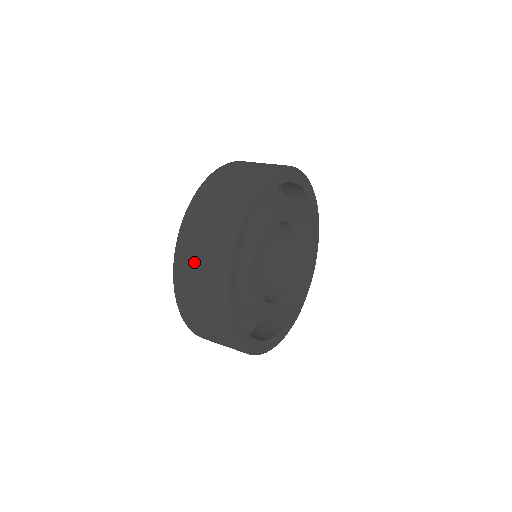
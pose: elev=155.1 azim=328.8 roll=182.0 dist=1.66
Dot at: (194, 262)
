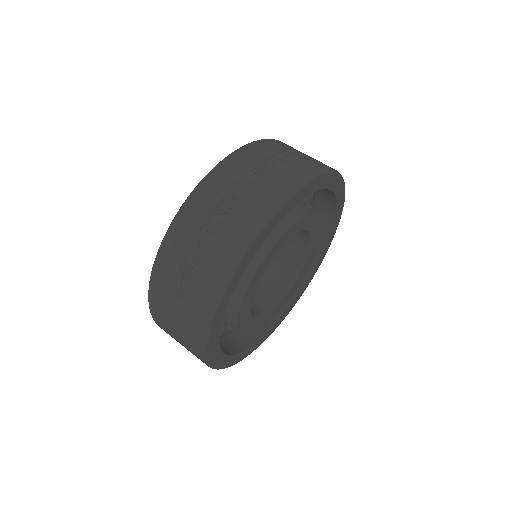
Dot at: (201, 230)
